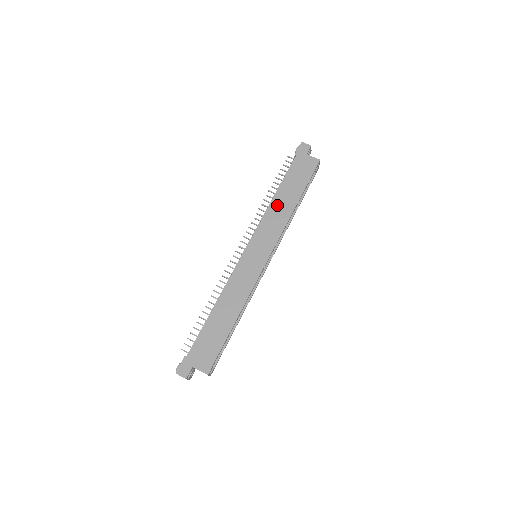
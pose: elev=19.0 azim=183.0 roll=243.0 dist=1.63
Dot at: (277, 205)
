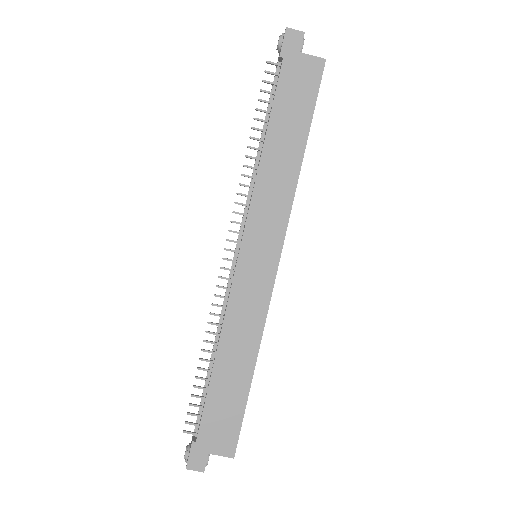
Dot at: (271, 163)
